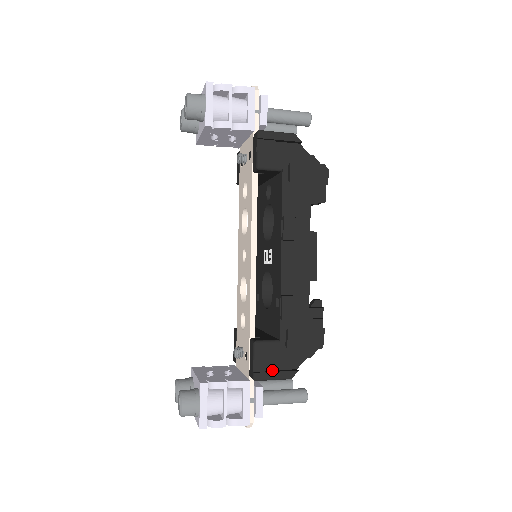
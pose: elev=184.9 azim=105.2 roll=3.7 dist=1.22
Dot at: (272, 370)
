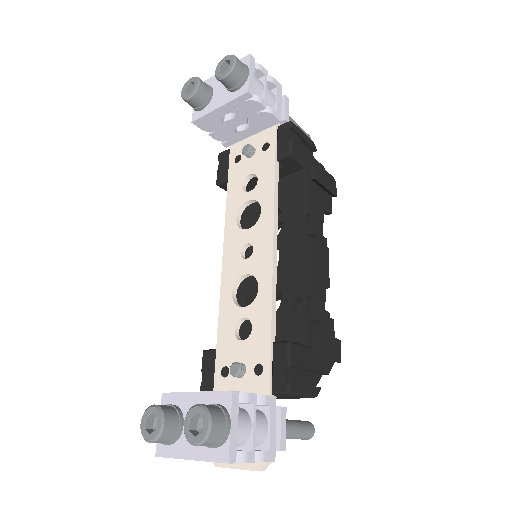
Dot at: (300, 383)
